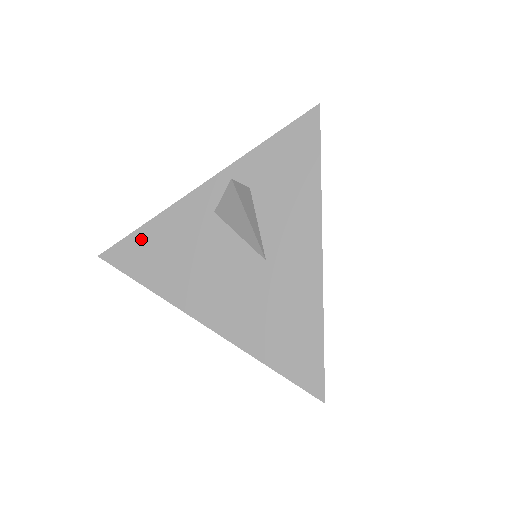
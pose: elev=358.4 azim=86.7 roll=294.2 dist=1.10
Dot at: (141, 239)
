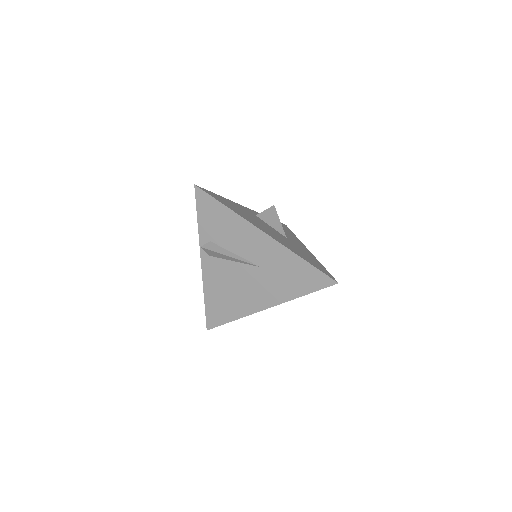
Dot at: (220, 197)
